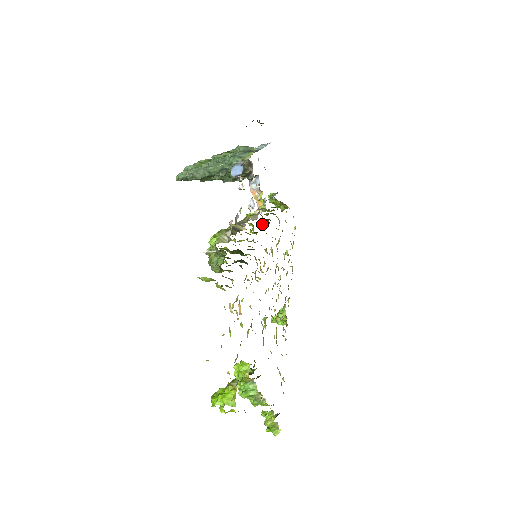
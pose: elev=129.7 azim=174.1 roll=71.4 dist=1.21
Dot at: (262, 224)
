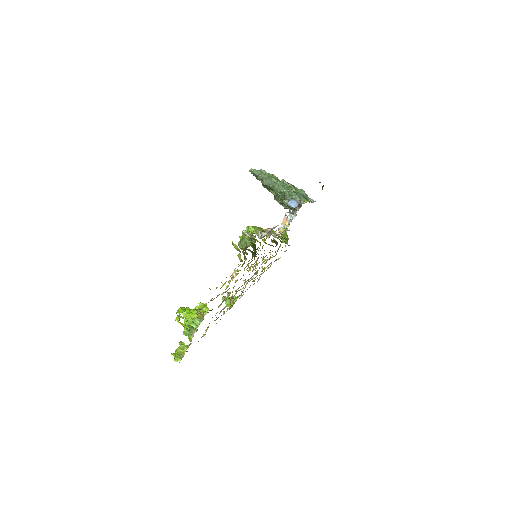
Dot at: (272, 241)
